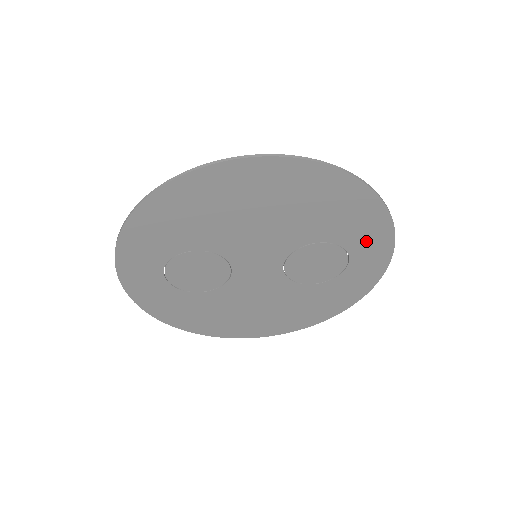
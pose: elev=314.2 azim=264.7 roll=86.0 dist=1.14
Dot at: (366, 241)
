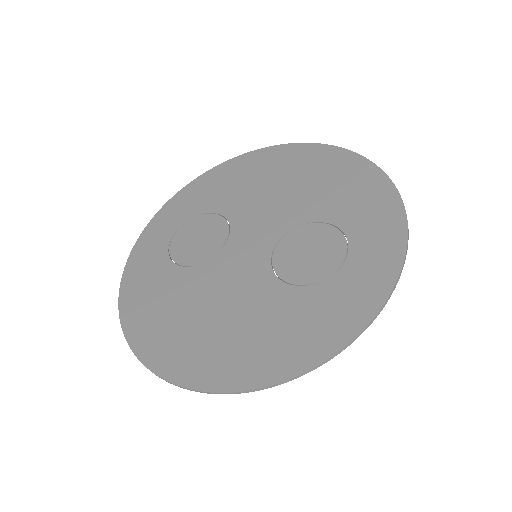
Dot at: (372, 229)
